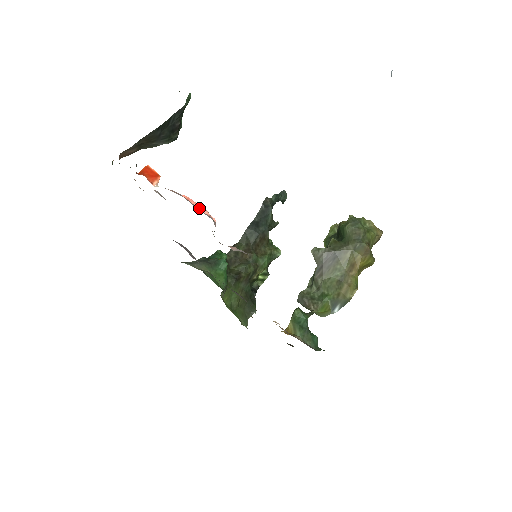
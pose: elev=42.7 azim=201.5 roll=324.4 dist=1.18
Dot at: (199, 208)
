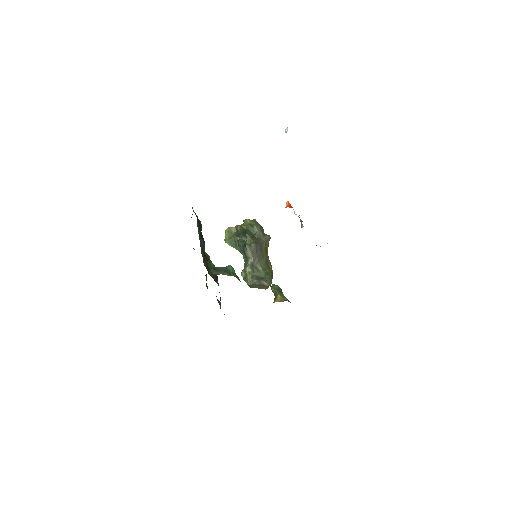
Dot at: occluded
